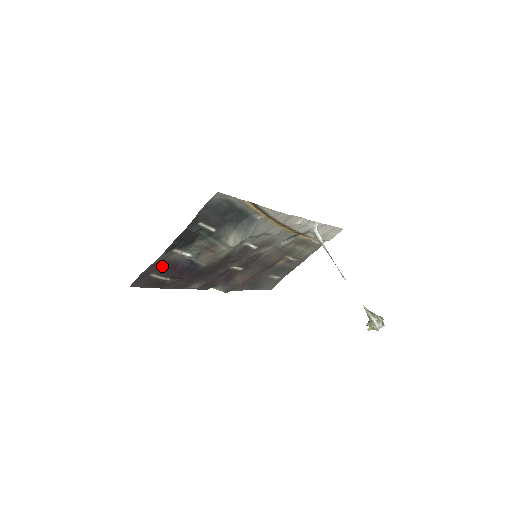
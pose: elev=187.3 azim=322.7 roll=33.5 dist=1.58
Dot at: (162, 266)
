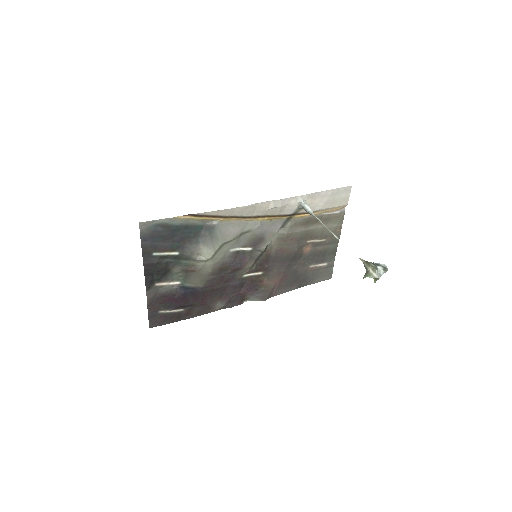
Dot at: (160, 301)
